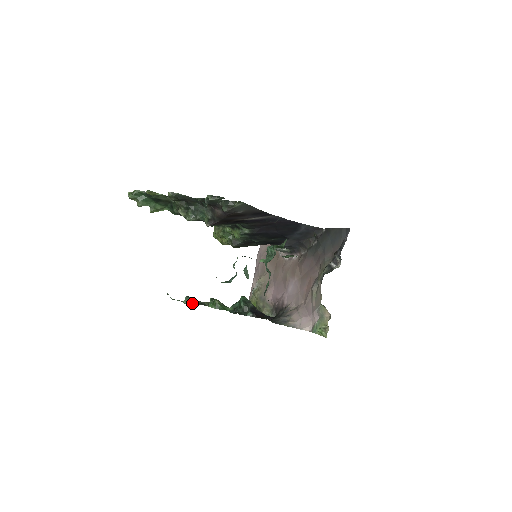
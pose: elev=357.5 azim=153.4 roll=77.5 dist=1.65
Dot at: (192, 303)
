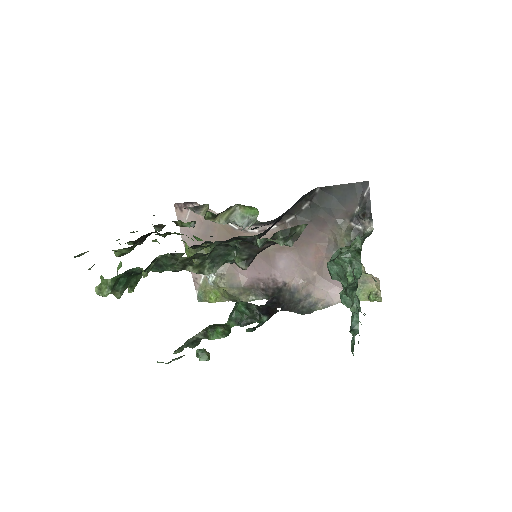
Dot at: (208, 354)
